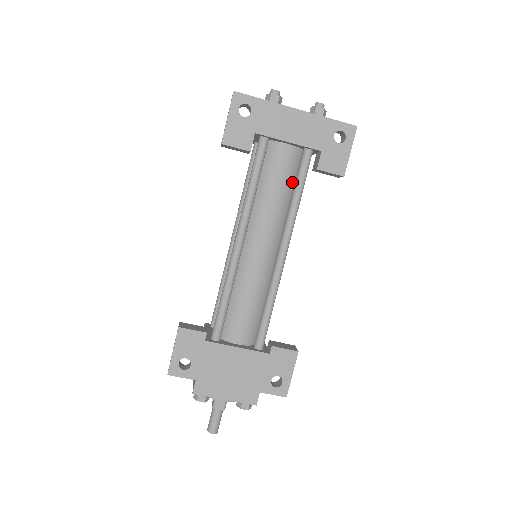
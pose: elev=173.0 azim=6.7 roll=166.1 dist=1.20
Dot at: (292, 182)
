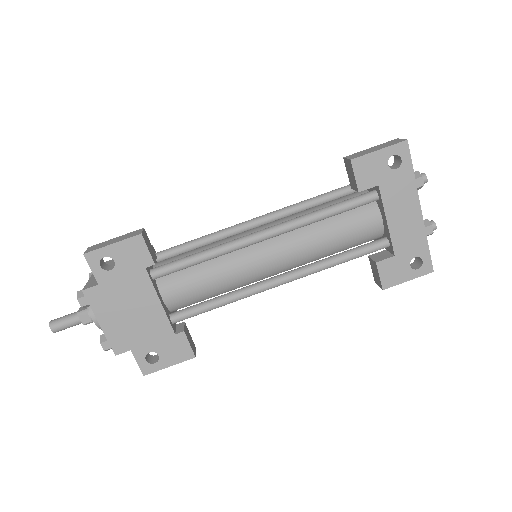
Dot at: (348, 246)
